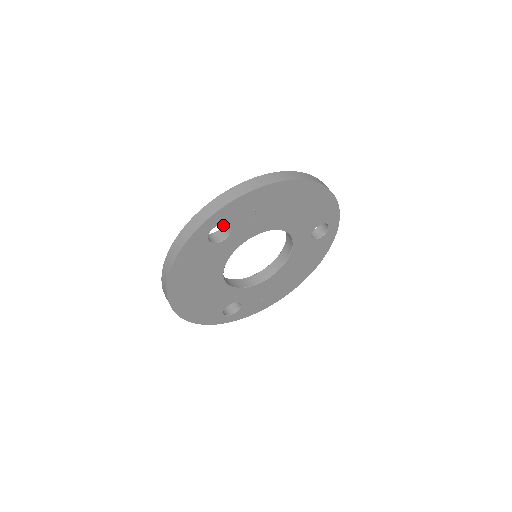
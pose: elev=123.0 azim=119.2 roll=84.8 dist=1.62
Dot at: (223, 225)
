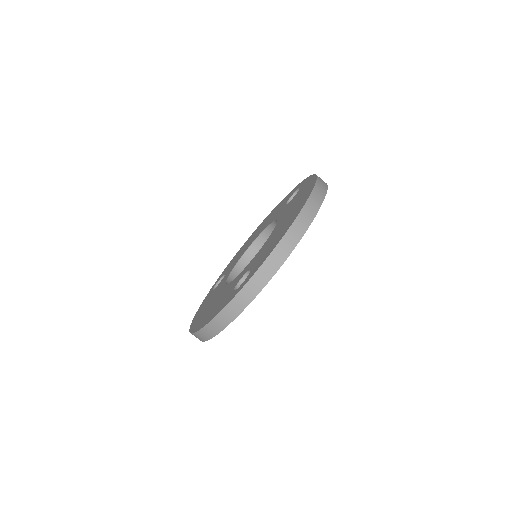
Dot at: (248, 273)
